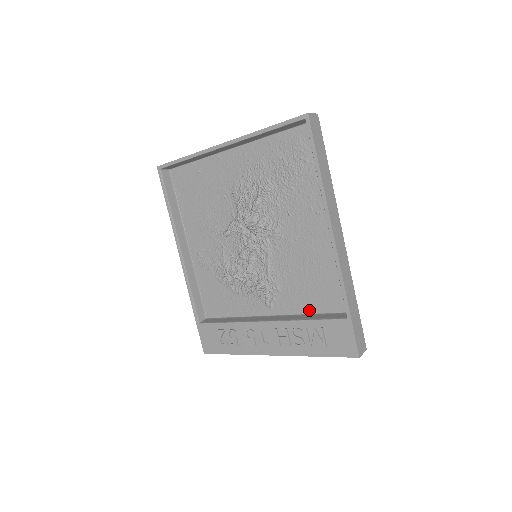
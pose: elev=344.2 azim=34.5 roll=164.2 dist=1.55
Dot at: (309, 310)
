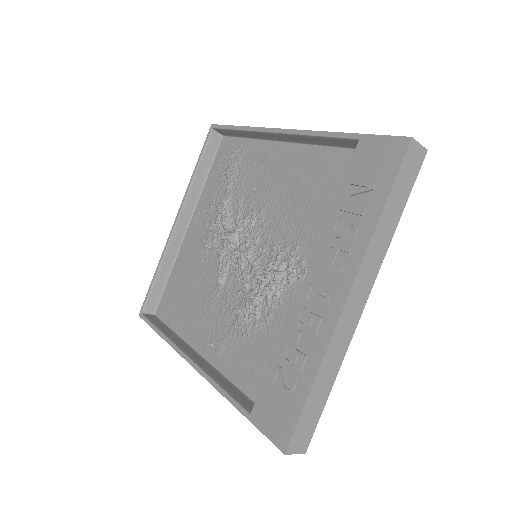
Dot at: occluded
